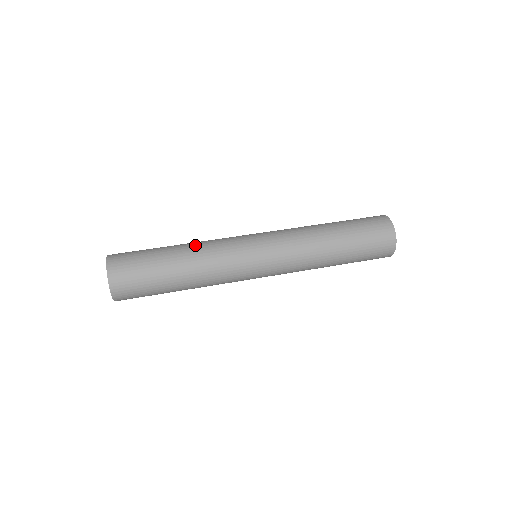
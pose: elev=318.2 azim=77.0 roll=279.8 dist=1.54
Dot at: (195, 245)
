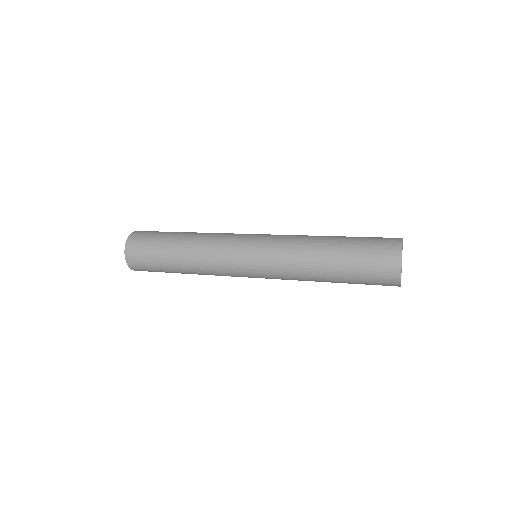
Dot at: occluded
